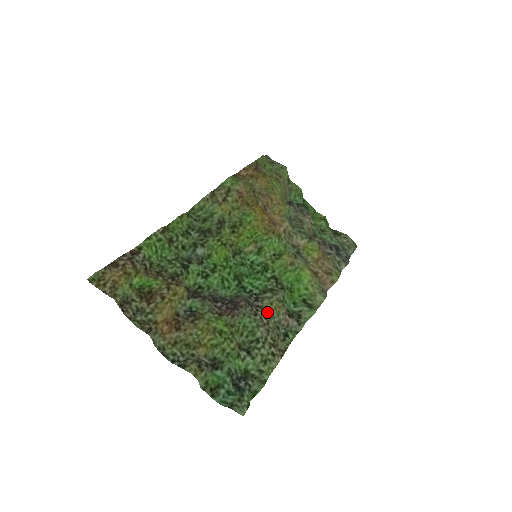
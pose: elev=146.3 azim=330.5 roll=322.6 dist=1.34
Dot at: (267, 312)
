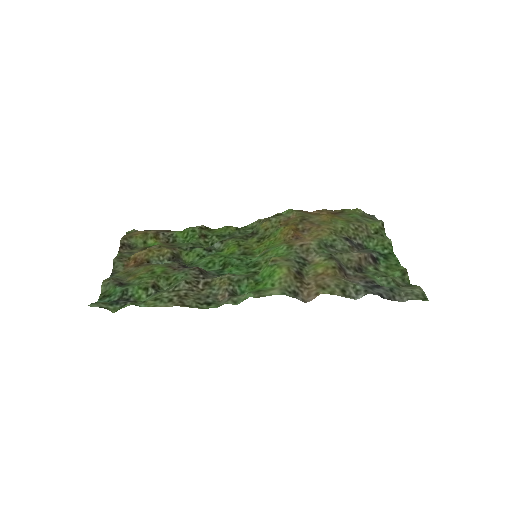
Dot at: (211, 283)
